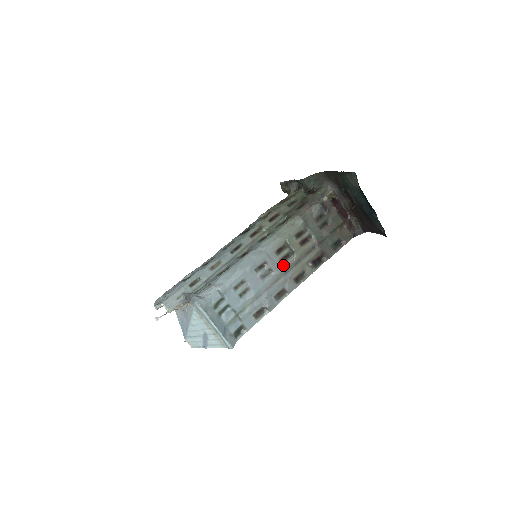
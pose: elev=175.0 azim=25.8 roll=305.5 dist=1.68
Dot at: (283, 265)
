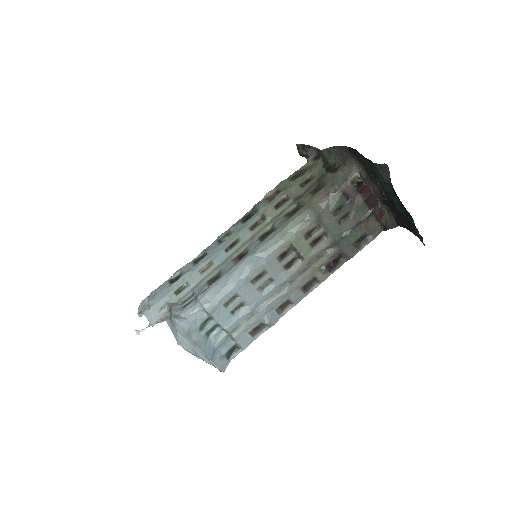
Dot at: (287, 273)
